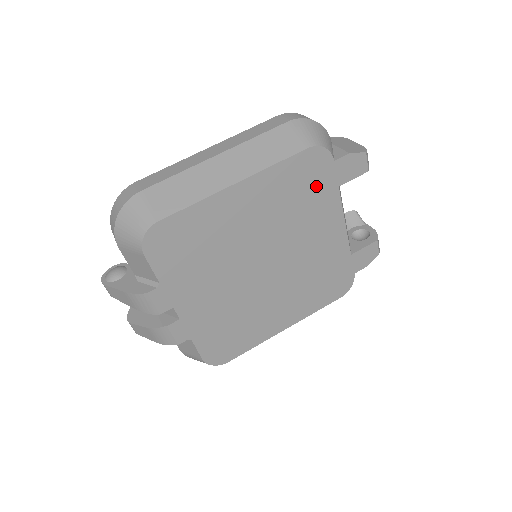
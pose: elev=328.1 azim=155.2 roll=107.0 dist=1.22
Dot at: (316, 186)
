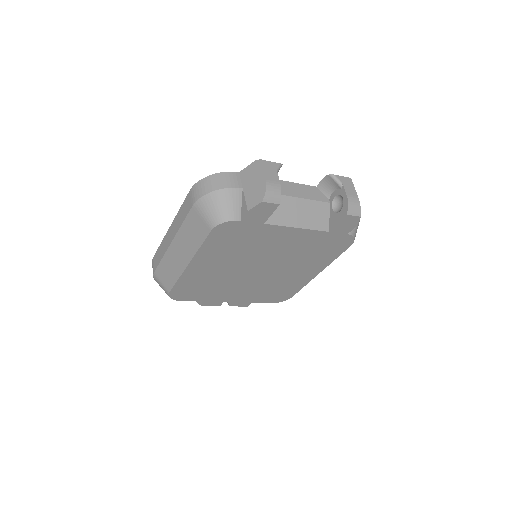
Dot at: (245, 234)
